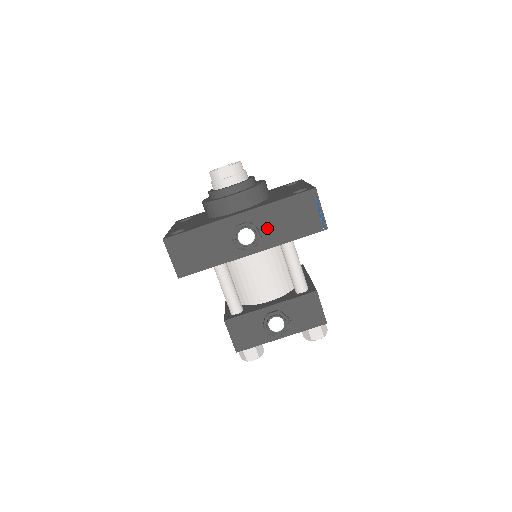
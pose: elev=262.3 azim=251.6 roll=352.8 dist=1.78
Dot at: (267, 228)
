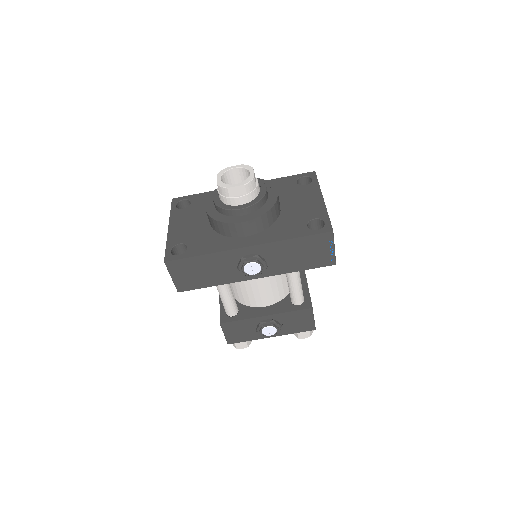
Dot at: (275, 260)
